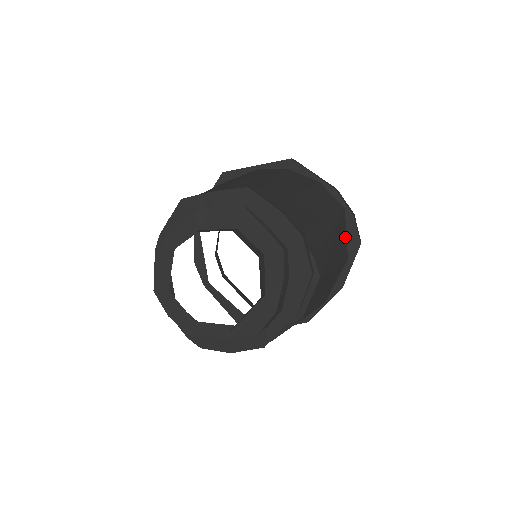
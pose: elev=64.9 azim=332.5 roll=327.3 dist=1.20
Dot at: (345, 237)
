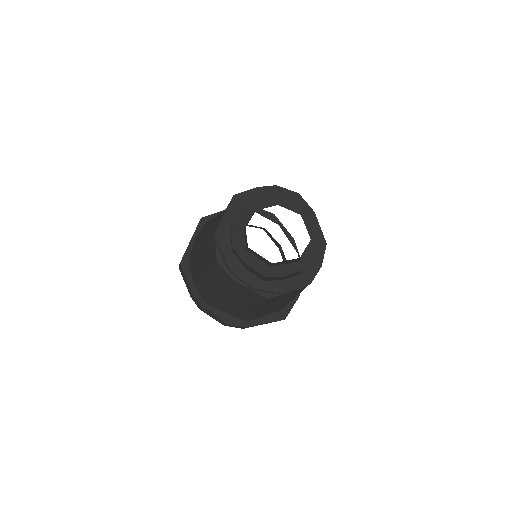
Dot at: (266, 217)
